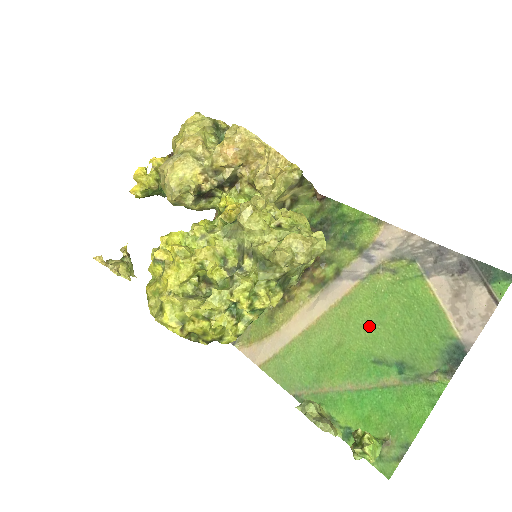
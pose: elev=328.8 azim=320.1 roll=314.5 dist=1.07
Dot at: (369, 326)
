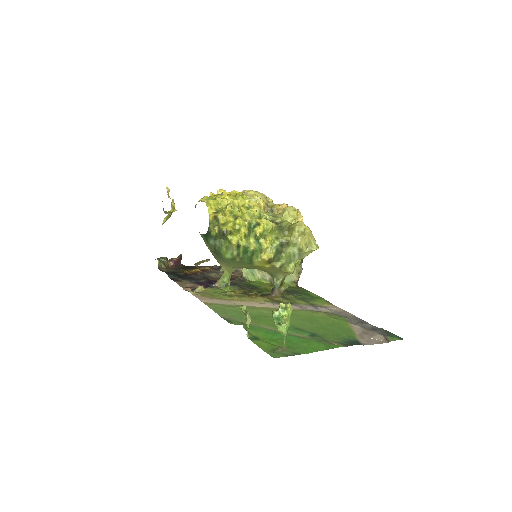
Dot at: (300, 320)
